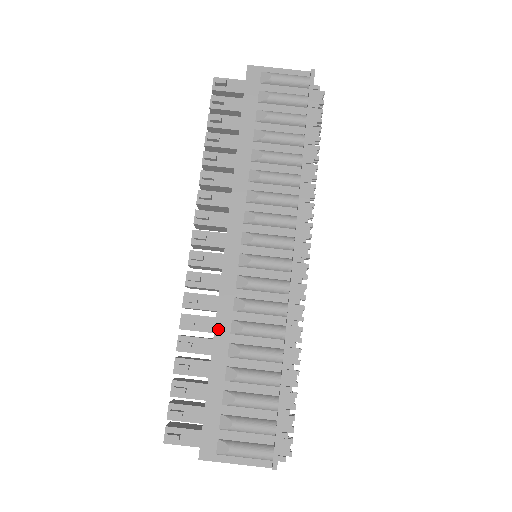
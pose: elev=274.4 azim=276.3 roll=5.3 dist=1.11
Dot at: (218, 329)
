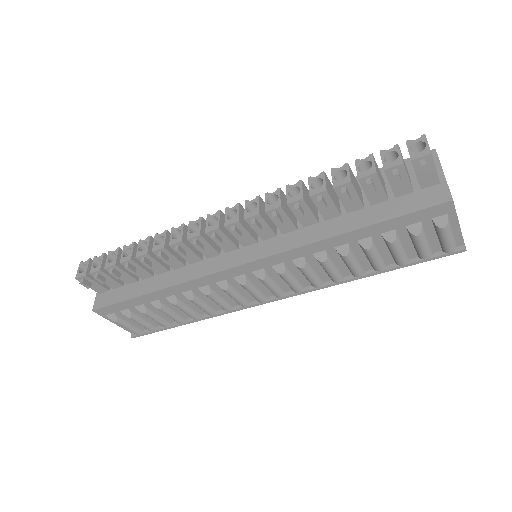
Dot at: (177, 287)
